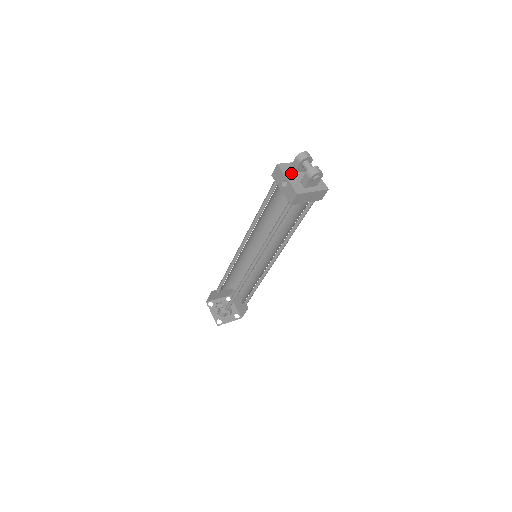
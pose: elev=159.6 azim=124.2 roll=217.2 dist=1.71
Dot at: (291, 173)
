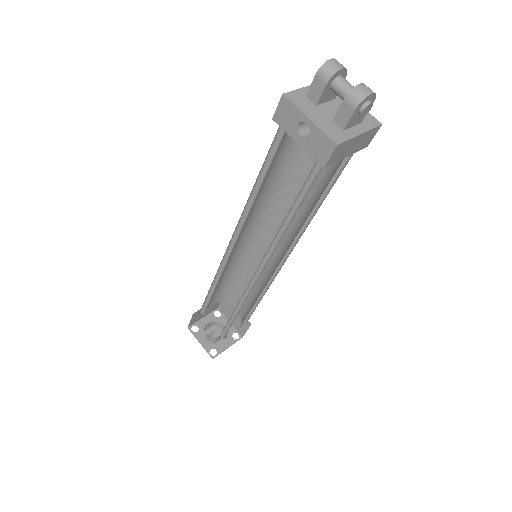
Dot at: (311, 107)
